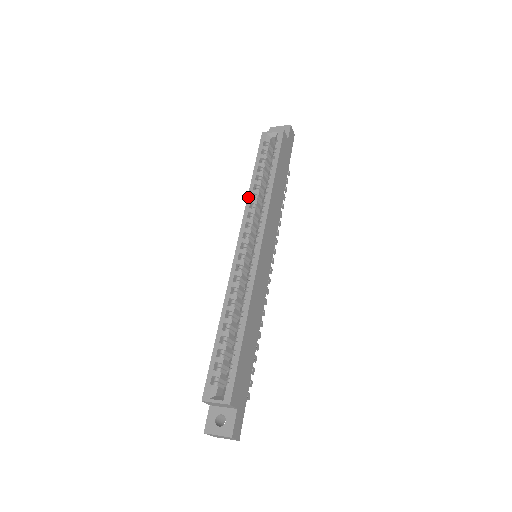
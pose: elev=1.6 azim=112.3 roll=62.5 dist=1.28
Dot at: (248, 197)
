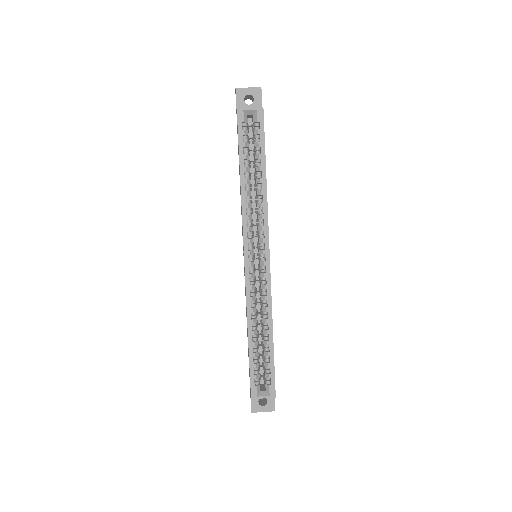
Dot at: (242, 201)
